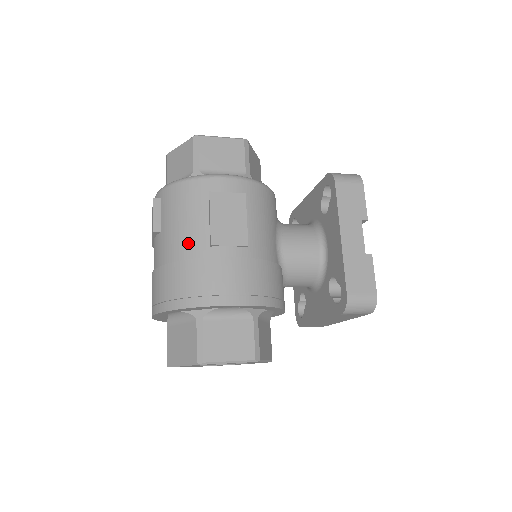
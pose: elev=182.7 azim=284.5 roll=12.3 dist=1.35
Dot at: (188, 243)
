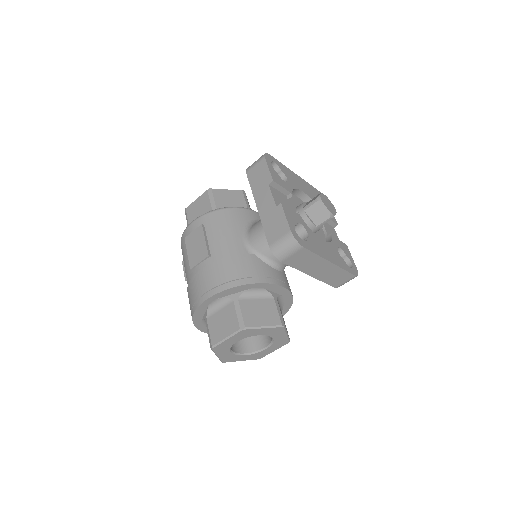
Dot at: (187, 276)
